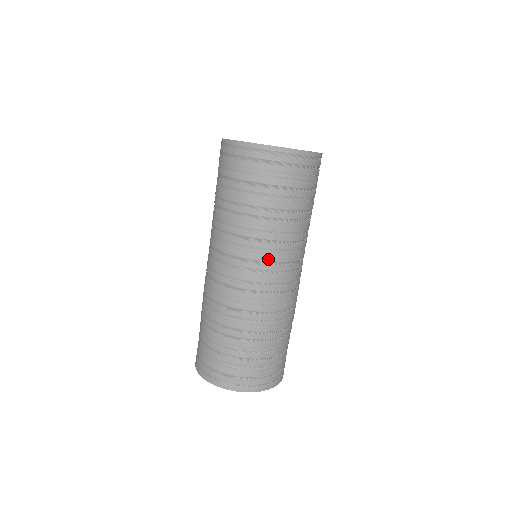
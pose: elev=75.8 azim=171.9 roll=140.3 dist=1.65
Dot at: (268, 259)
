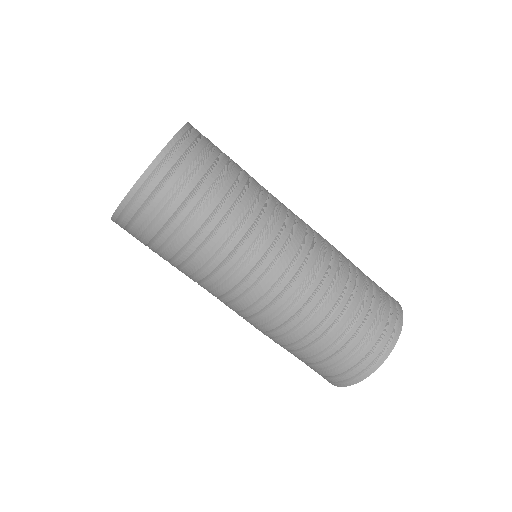
Dot at: (267, 244)
